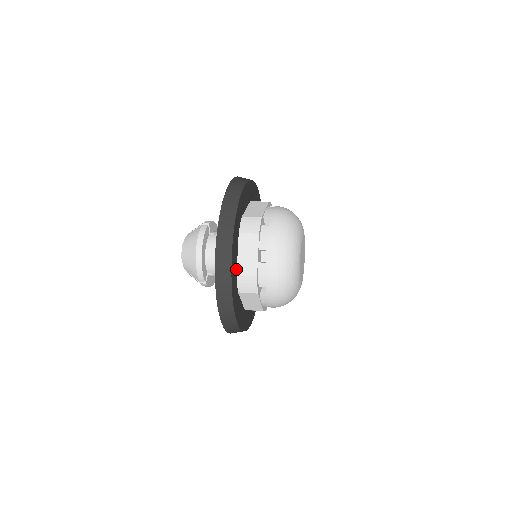
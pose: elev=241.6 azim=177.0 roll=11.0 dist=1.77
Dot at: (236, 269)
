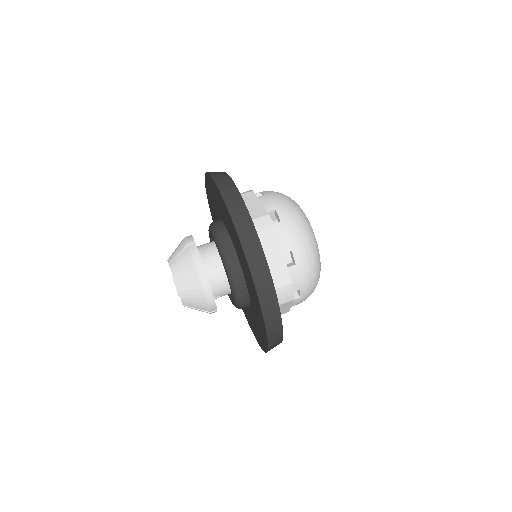
Dot at: occluded
